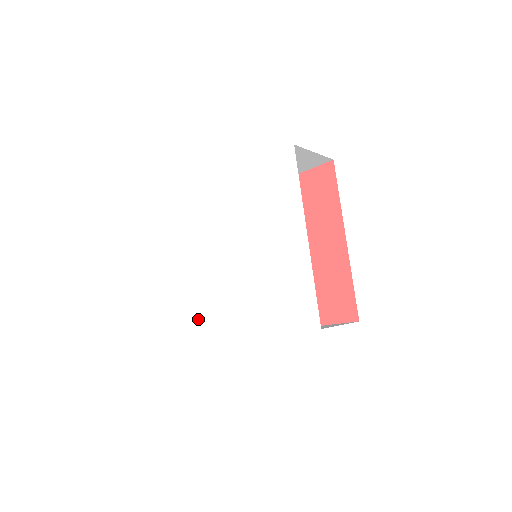
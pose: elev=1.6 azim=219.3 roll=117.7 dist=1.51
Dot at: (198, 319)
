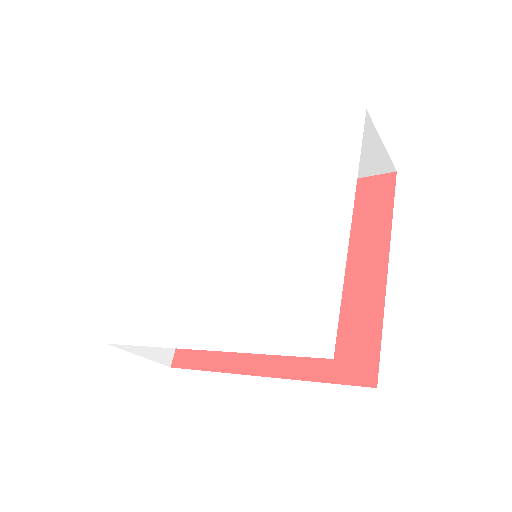
Dot at: (143, 311)
